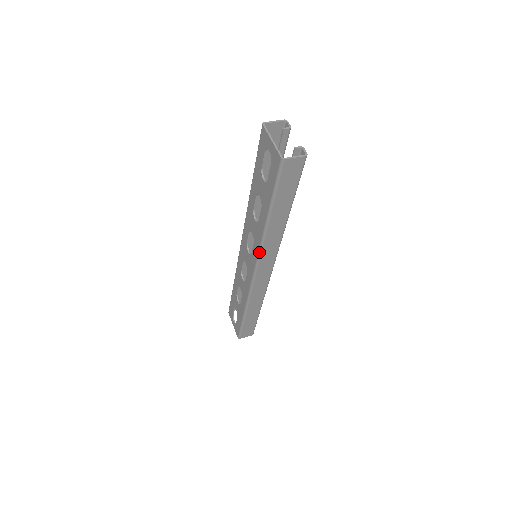
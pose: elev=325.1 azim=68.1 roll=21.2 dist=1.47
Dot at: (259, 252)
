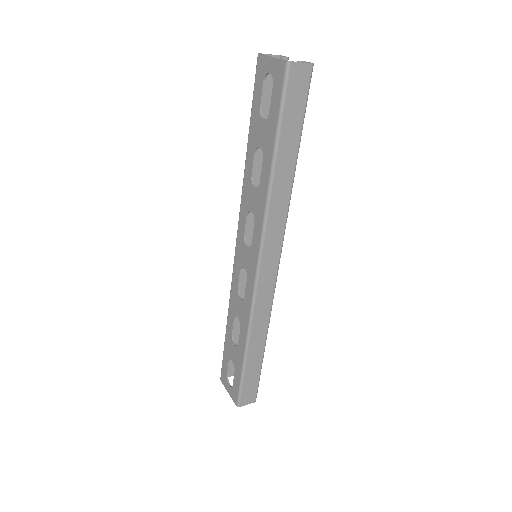
Dot at: (263, 227)
